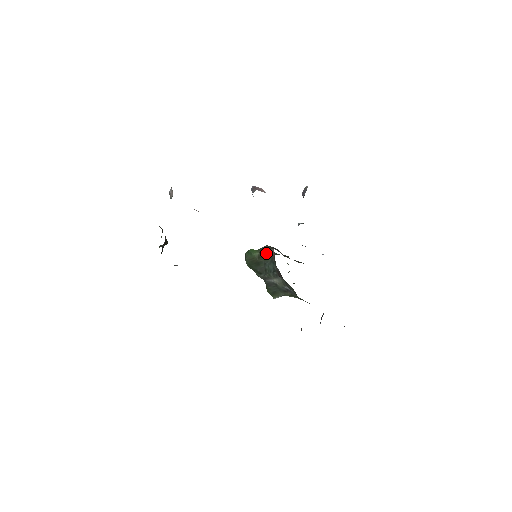
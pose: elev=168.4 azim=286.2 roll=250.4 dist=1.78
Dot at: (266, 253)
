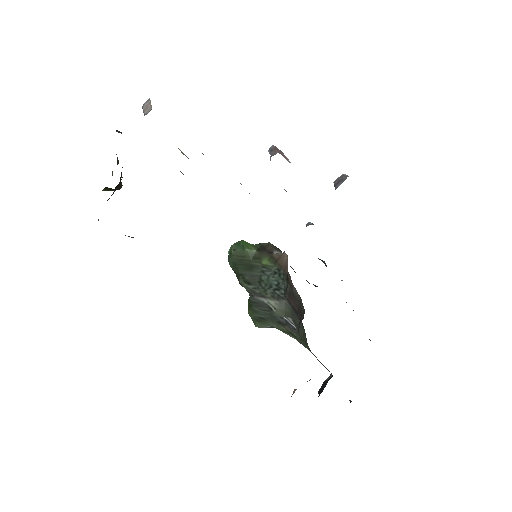
Dot at: (269, 255)
